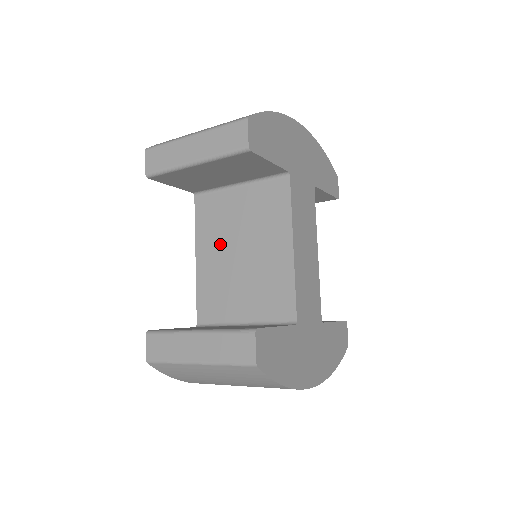
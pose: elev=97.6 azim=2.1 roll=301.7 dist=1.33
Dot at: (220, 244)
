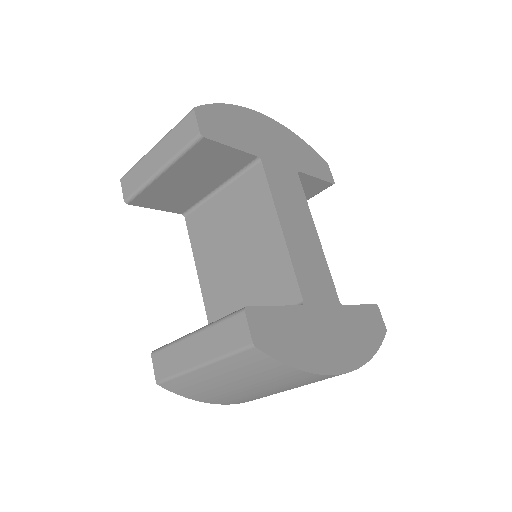
Dot at: (216, 253)
